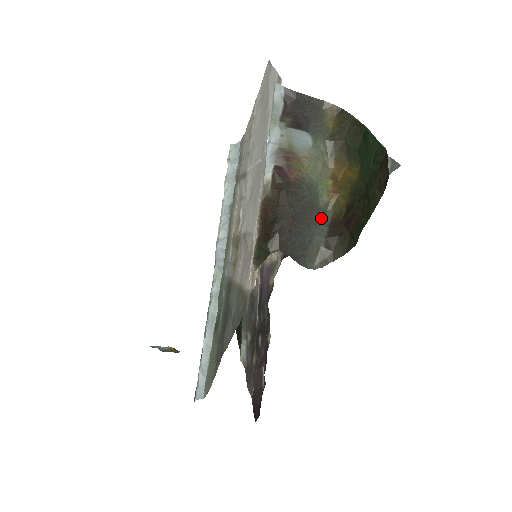
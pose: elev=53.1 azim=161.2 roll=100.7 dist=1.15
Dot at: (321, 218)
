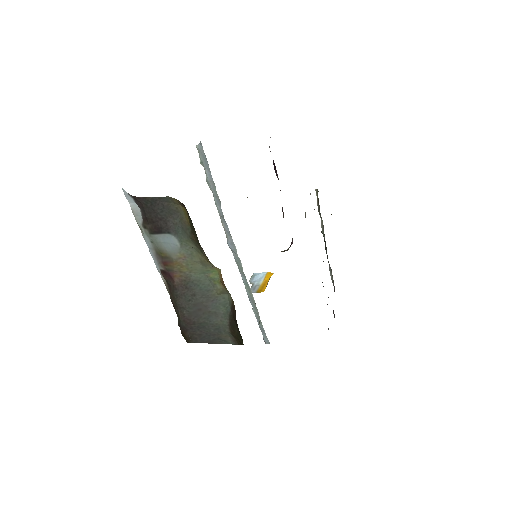
Dot at: (221, 305)
